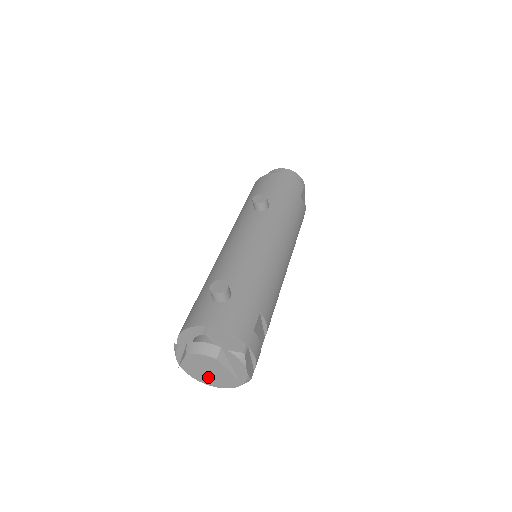
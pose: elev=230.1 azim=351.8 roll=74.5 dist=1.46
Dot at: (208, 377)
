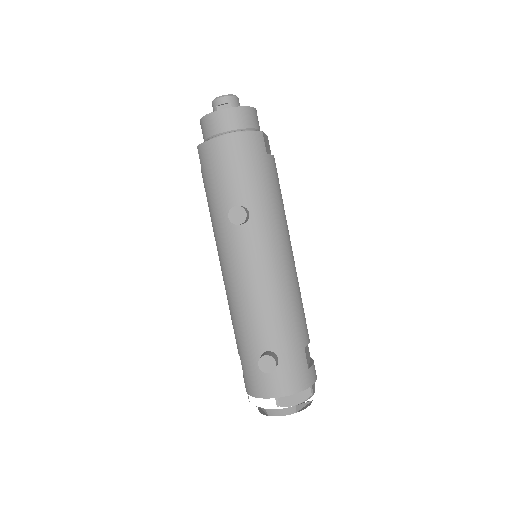
Dot at: occluded
